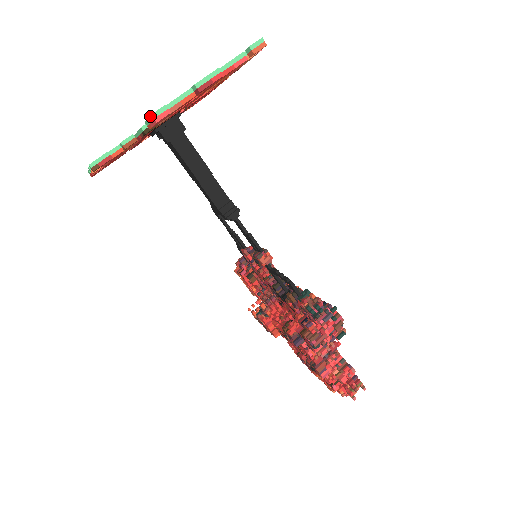
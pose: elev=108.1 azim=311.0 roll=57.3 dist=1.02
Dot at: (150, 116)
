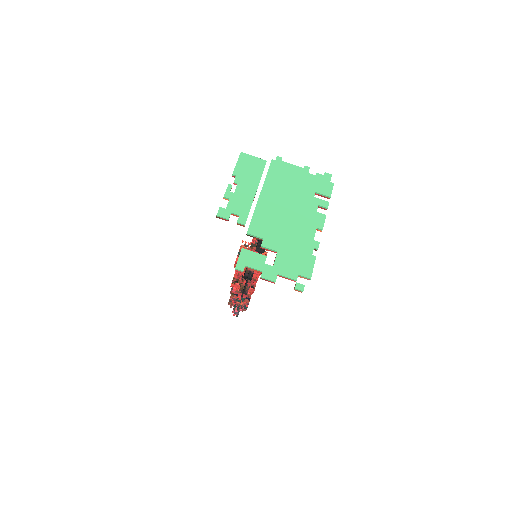
Dot at: (236, 266)
